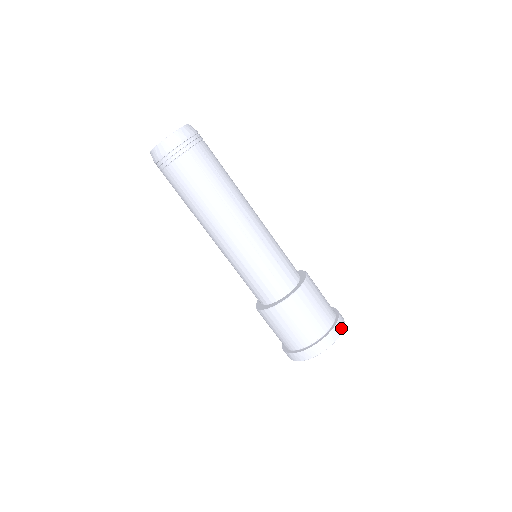
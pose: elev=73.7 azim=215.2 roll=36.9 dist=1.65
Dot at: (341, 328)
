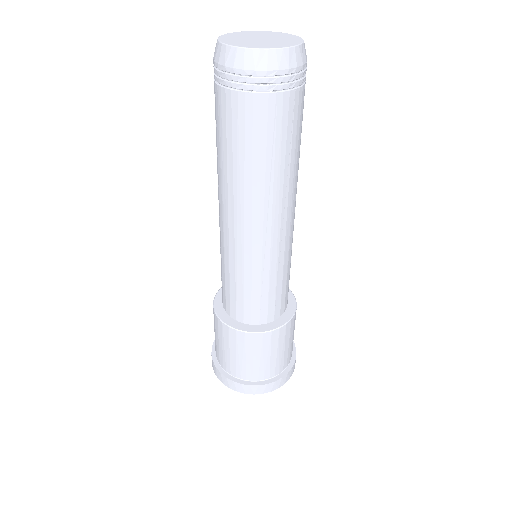
Dot at: (287, 379)
